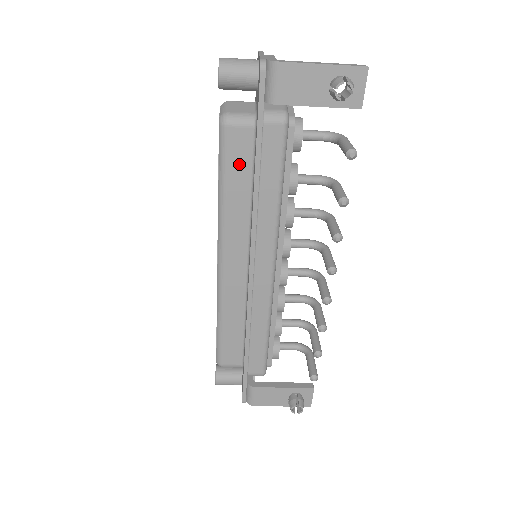
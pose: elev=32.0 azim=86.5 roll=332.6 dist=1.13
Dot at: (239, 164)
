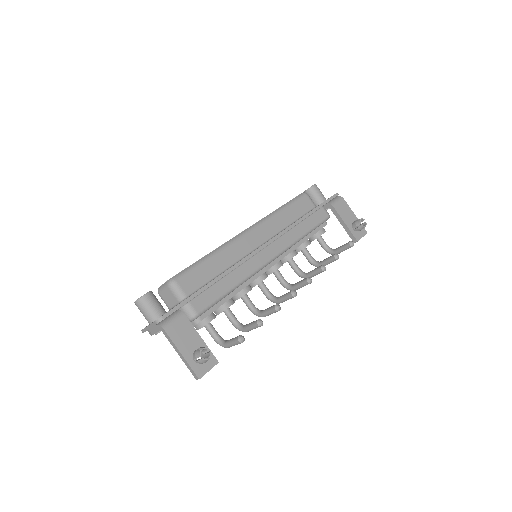
Dot at: (298, 209)
